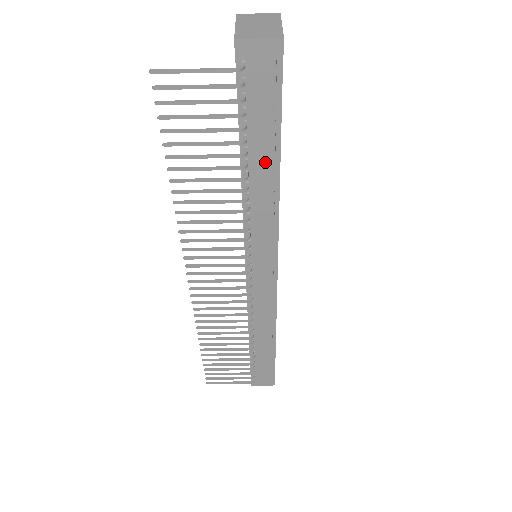
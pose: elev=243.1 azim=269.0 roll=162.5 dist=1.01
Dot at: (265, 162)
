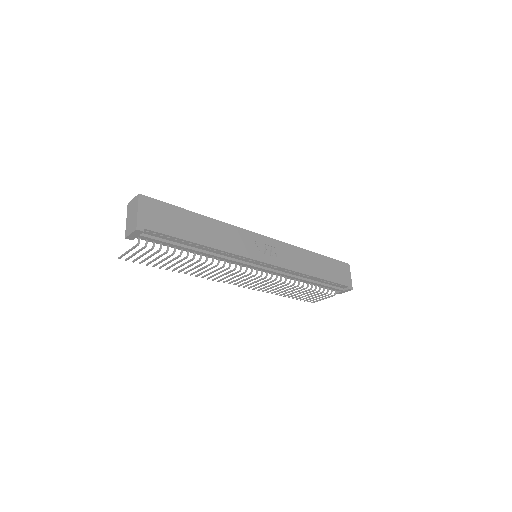
Dot at: (195, 247)
